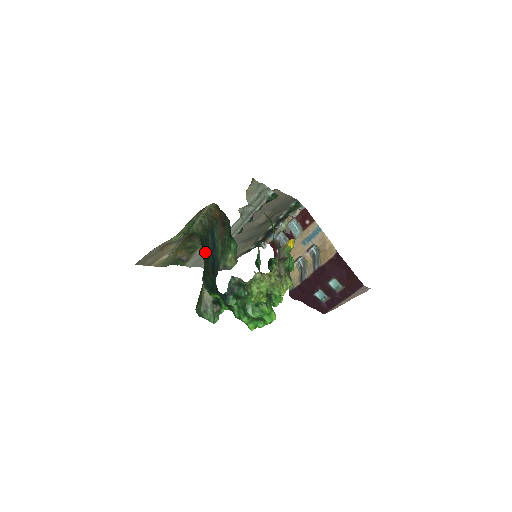
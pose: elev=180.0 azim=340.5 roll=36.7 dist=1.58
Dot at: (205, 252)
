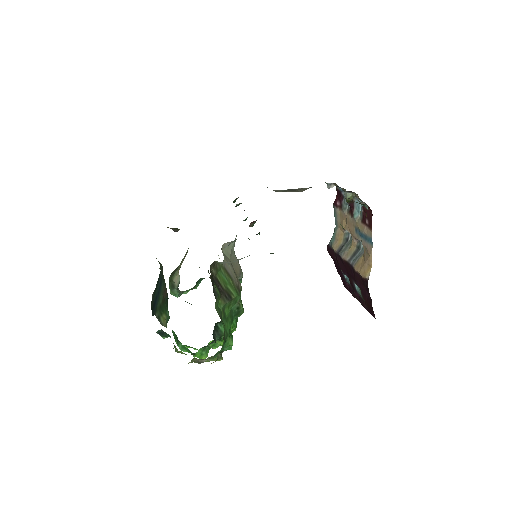
Dot at: (157, 282)
